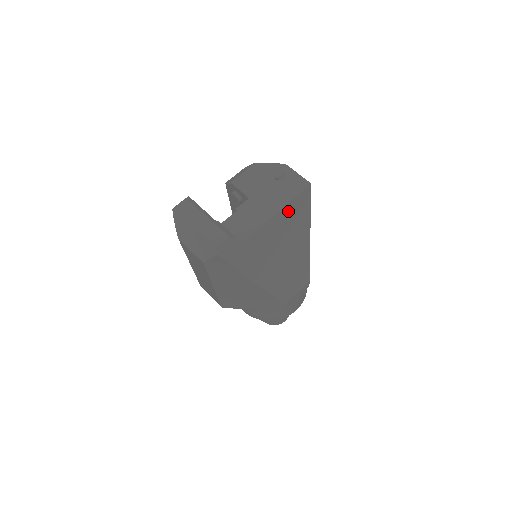
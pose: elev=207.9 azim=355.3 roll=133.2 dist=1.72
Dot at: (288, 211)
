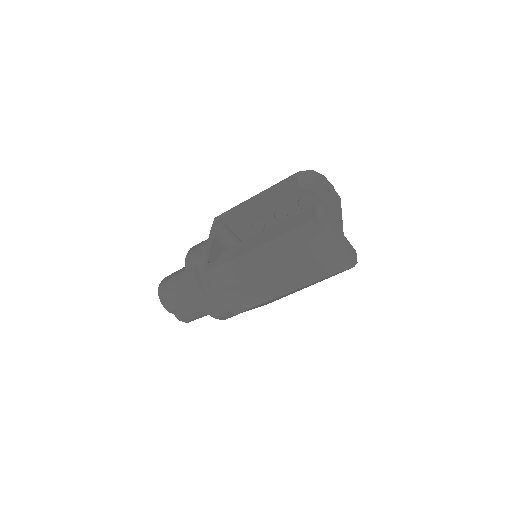
Dot at: occluded
